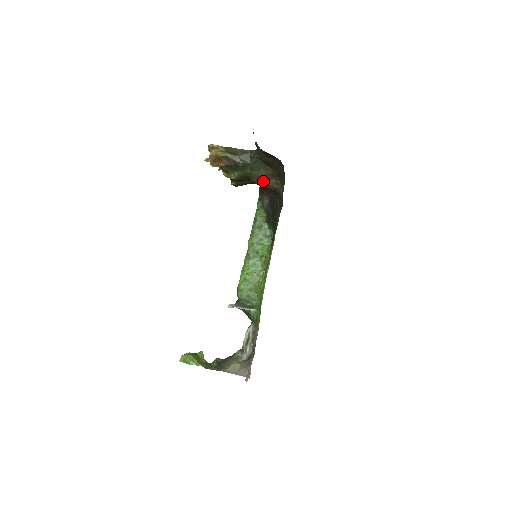
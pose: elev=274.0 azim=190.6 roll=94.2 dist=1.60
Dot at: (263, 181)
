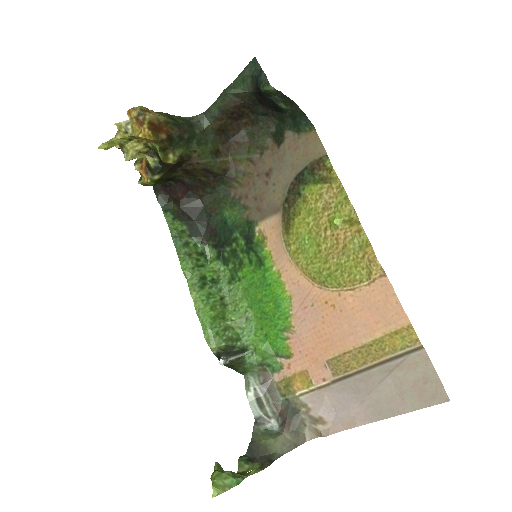
Dot at: (211, 161)
